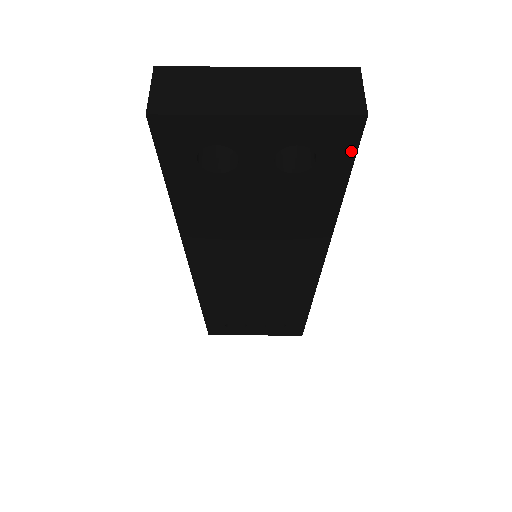
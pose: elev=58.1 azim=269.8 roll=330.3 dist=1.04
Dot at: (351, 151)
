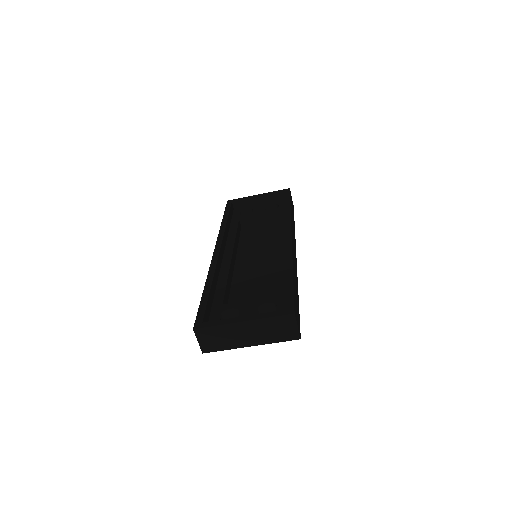
Dot at: occluded
